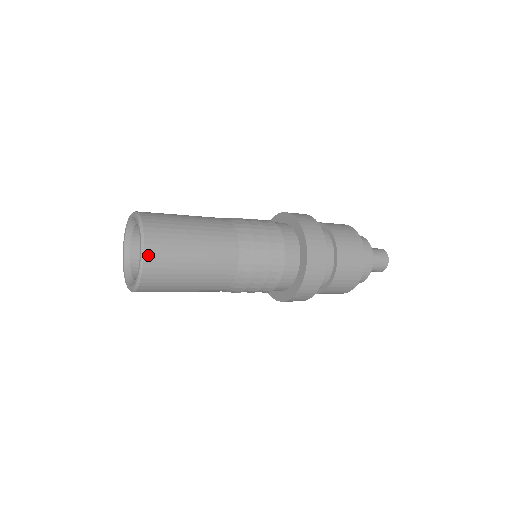
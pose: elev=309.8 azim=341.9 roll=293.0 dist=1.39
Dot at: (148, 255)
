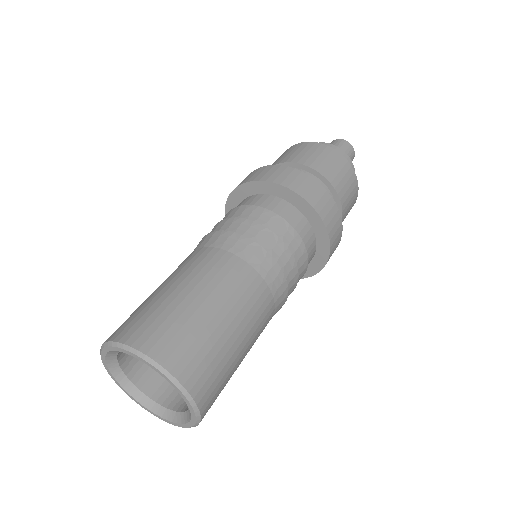
Dot at: (200, 399)
